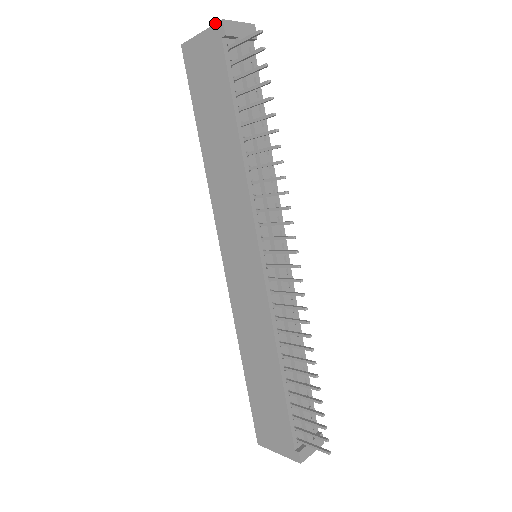
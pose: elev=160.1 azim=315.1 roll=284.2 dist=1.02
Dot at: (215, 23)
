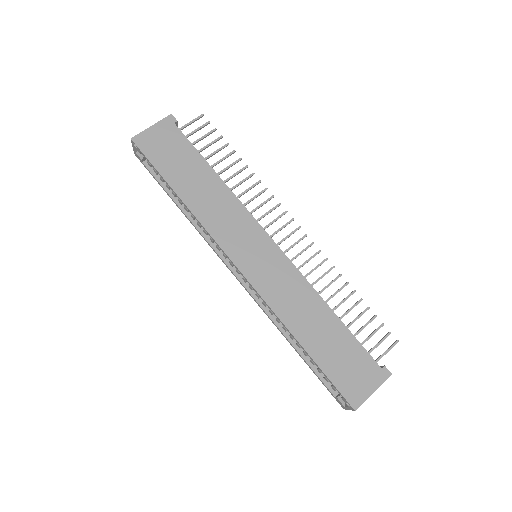
Dot at: (165, 117)
